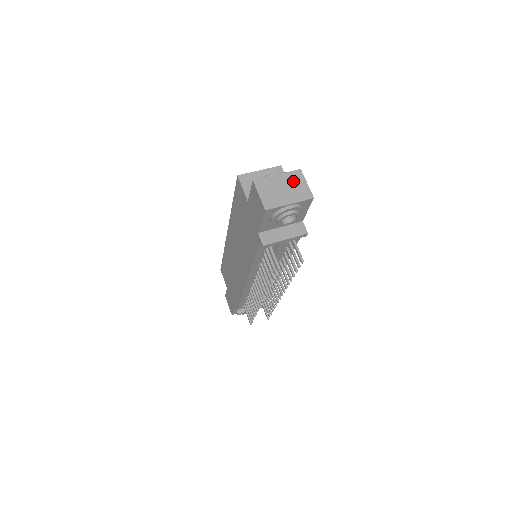
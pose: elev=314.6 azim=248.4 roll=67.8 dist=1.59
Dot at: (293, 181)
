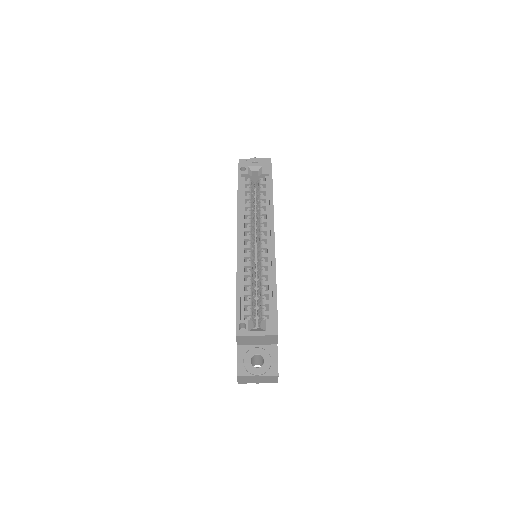
Dot at: (268, 379)
